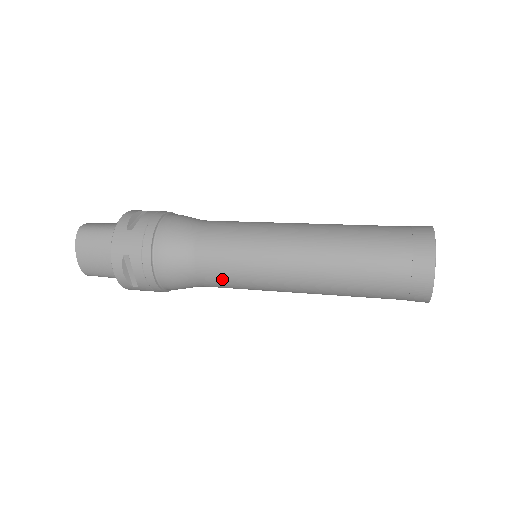
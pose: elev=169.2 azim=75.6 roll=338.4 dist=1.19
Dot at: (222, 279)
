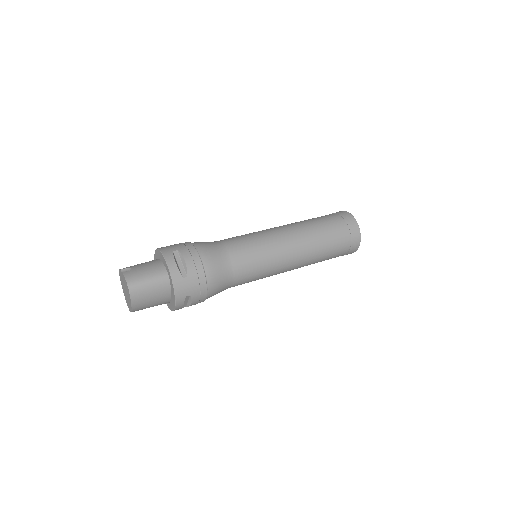
Dot at: (247, 282)
